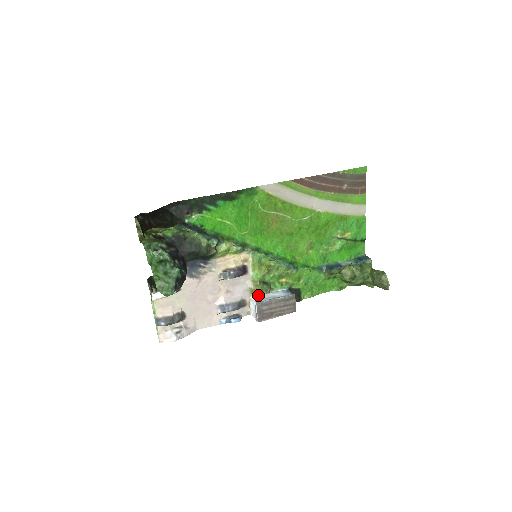
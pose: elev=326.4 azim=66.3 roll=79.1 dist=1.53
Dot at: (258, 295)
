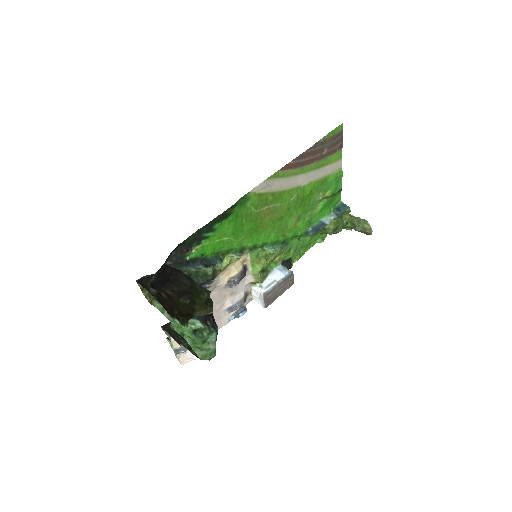
Dot at: (258, 283)
